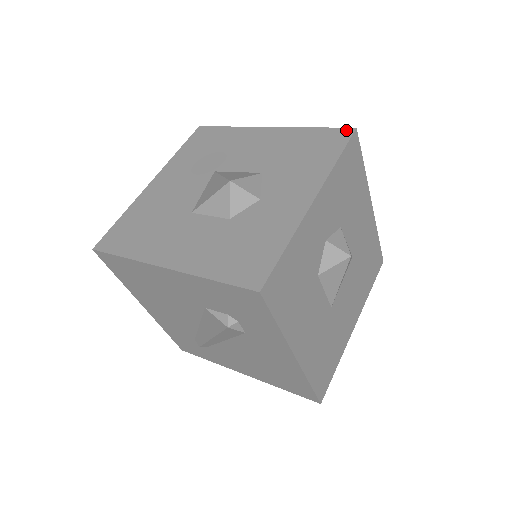
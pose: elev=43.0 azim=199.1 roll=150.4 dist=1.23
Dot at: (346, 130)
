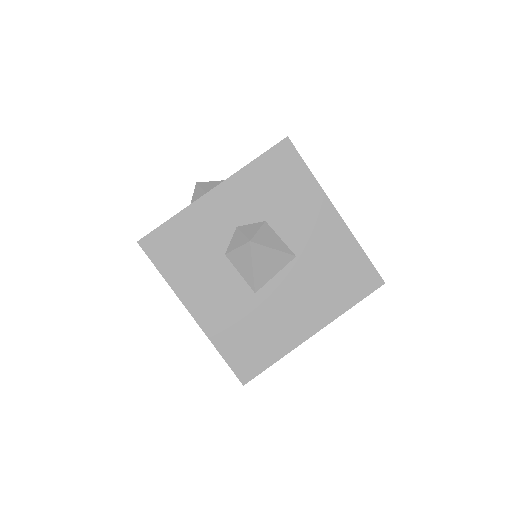
Dot at: occluded
